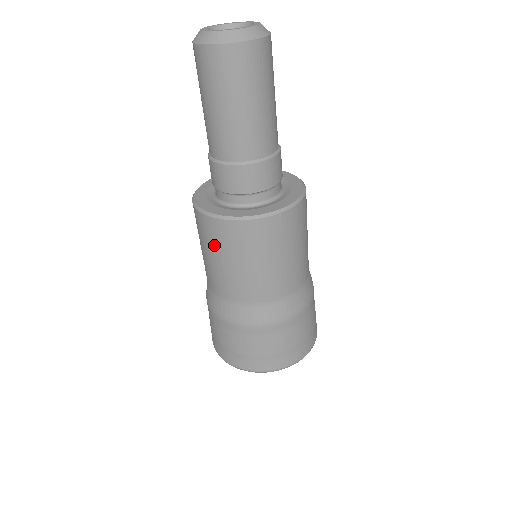
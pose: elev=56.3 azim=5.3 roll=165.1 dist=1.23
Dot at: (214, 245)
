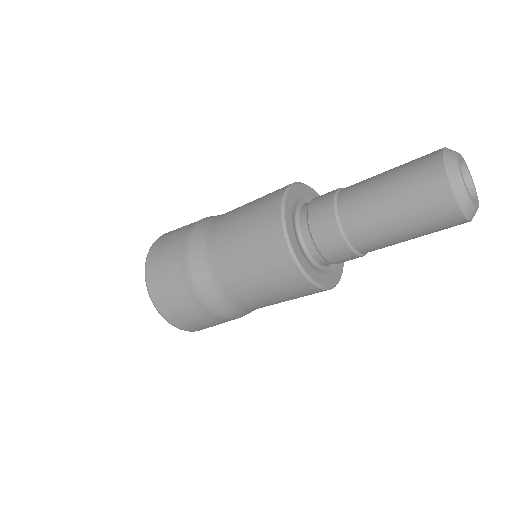
Dot at: (297, 297)
